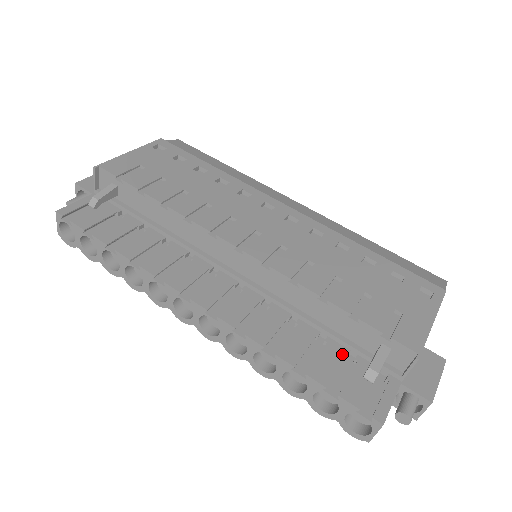
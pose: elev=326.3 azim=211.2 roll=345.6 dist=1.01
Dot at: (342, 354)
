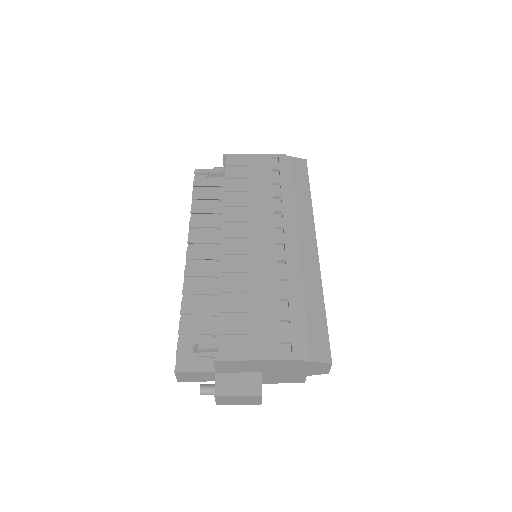
Dot at: (210, 332)
